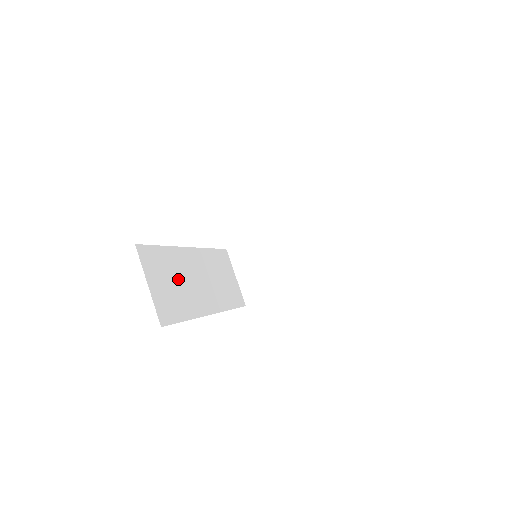
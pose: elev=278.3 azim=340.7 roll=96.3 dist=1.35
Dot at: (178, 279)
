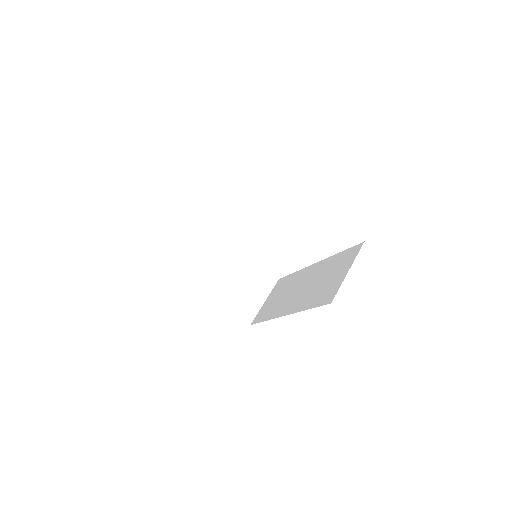
Dot at: occluded
